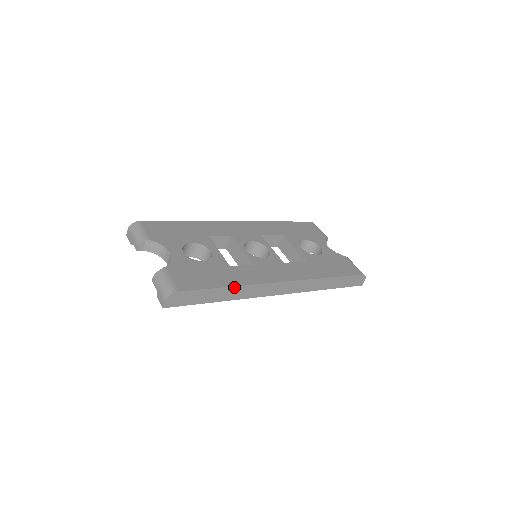
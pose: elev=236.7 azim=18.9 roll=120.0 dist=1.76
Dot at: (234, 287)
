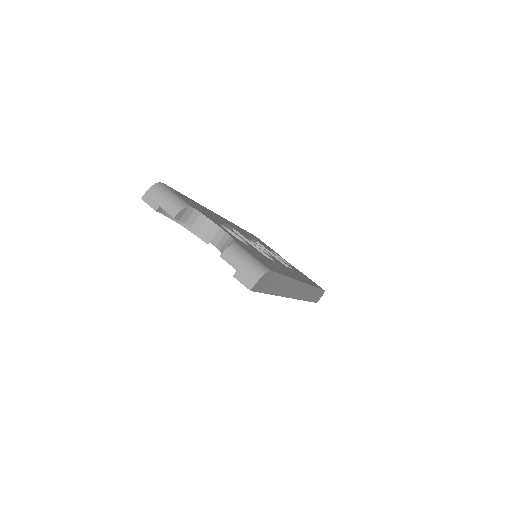
Dot at: (289, 279)
